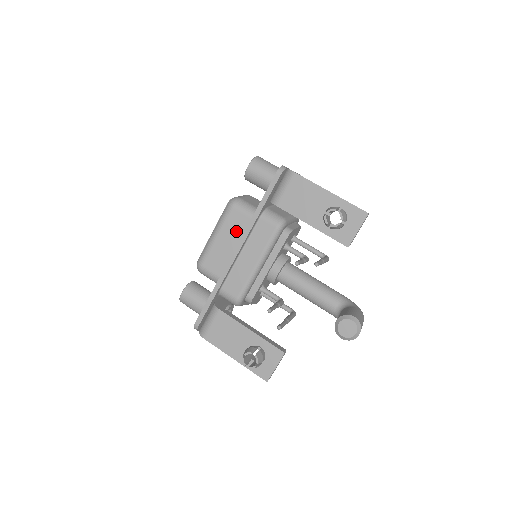
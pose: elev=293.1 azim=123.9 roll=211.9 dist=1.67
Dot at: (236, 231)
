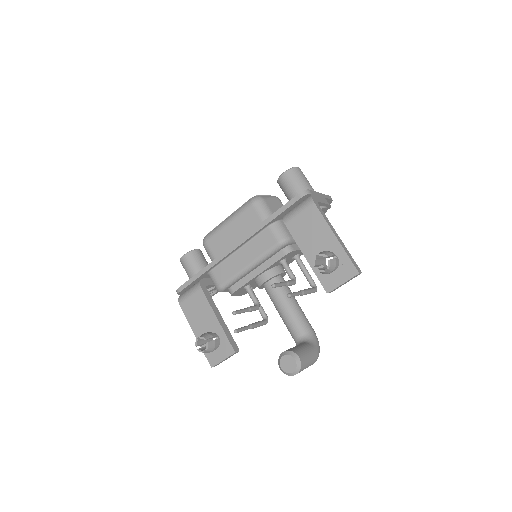
Dot at: (246, 227)
